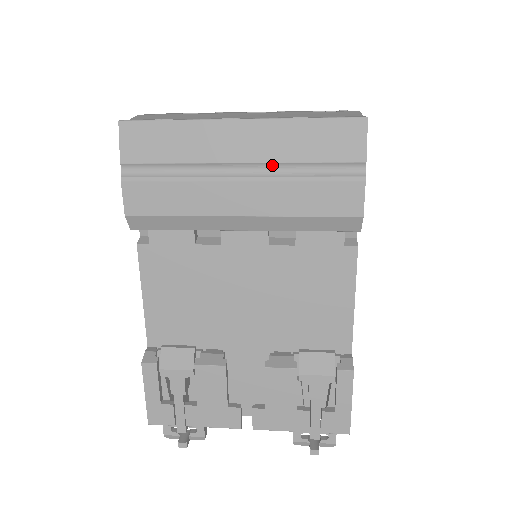
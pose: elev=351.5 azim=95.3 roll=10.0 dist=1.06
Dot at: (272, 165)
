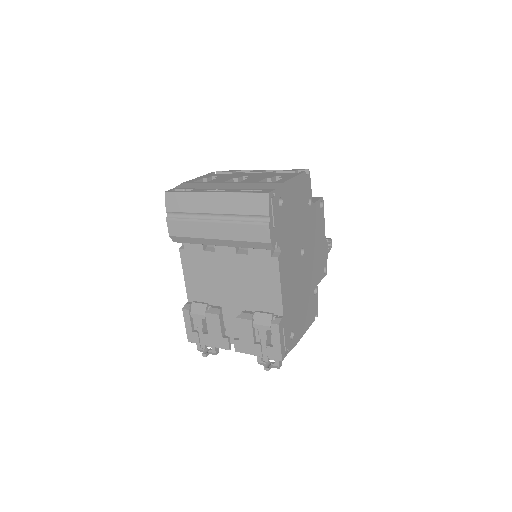
Dot at: (228, 215)
